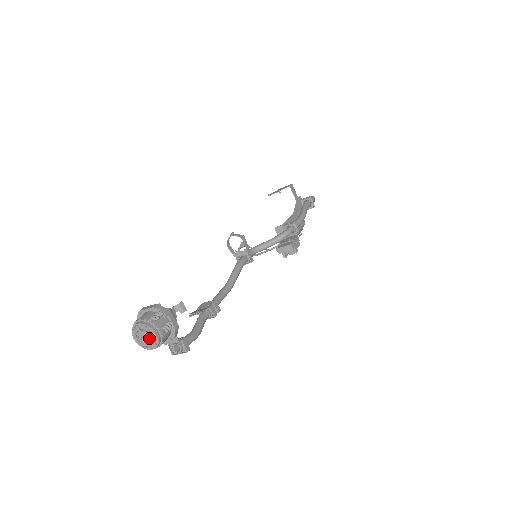
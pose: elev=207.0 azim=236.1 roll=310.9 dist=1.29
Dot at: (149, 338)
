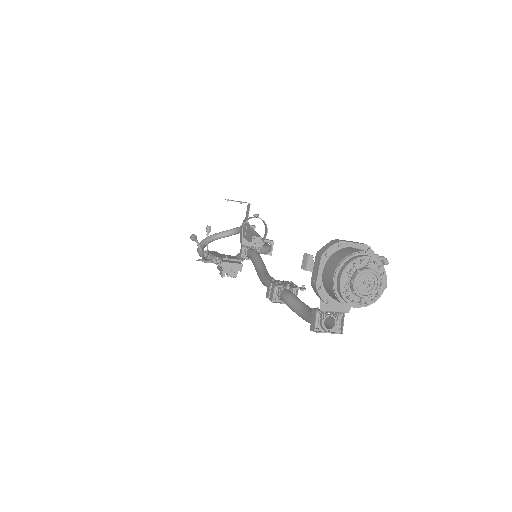
Dot at: (379, 286)
